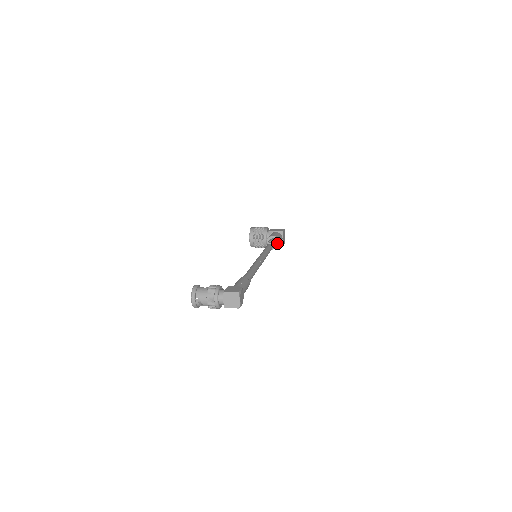
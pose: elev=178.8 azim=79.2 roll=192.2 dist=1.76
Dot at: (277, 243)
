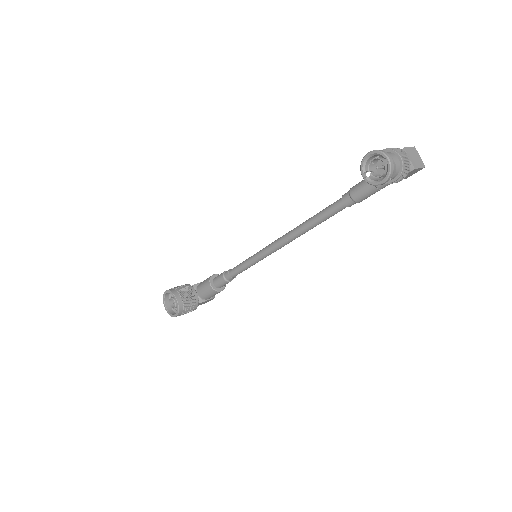
Dot at: occluded
